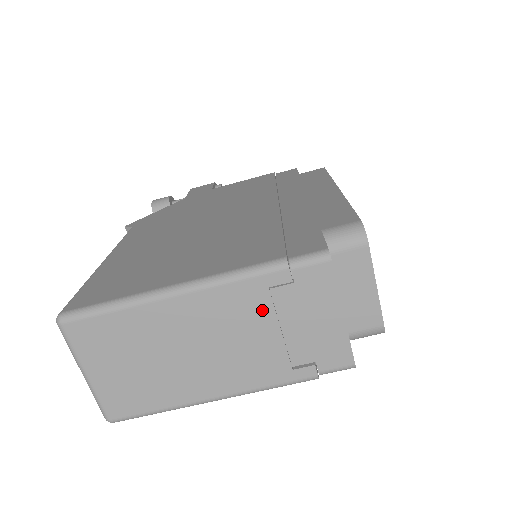
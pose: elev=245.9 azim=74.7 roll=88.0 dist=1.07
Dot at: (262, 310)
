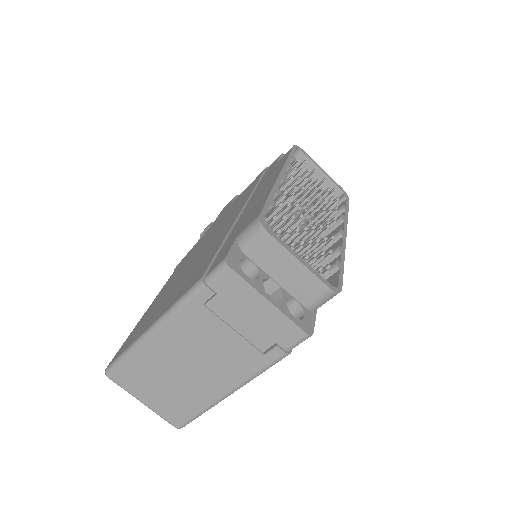
Dot at: (211, 321)
